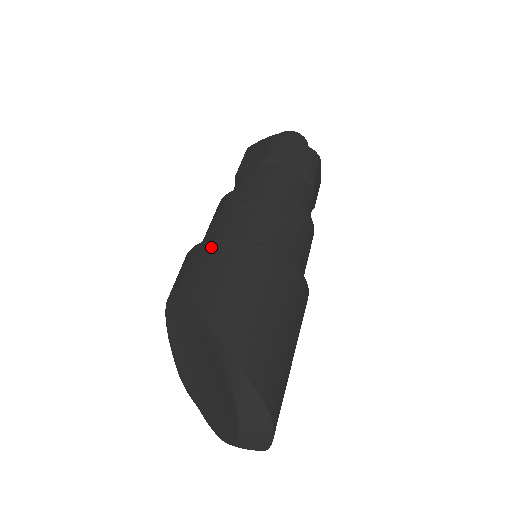
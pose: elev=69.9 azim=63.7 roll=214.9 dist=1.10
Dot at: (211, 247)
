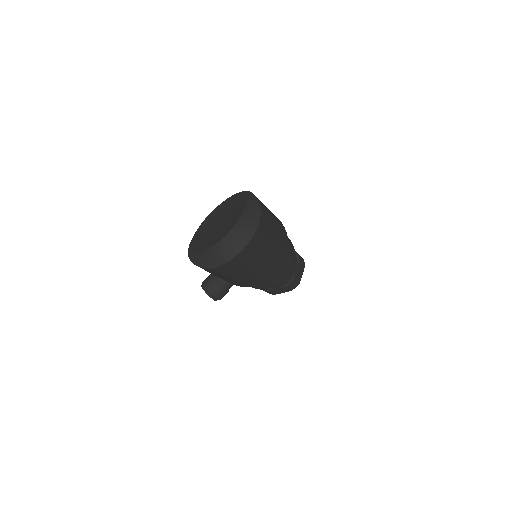
Dot at: occluded
